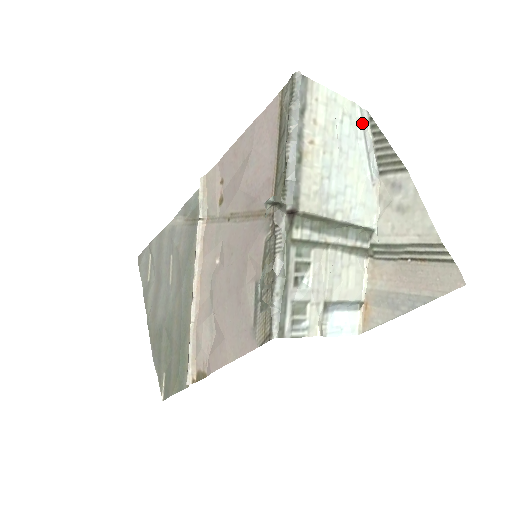
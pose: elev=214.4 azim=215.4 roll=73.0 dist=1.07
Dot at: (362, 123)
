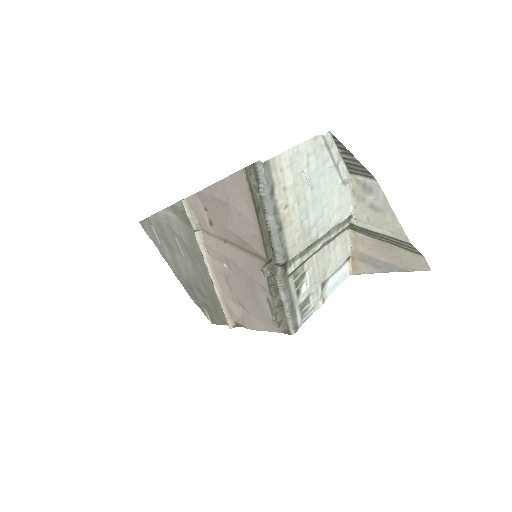
Dot at: (327, 147)
